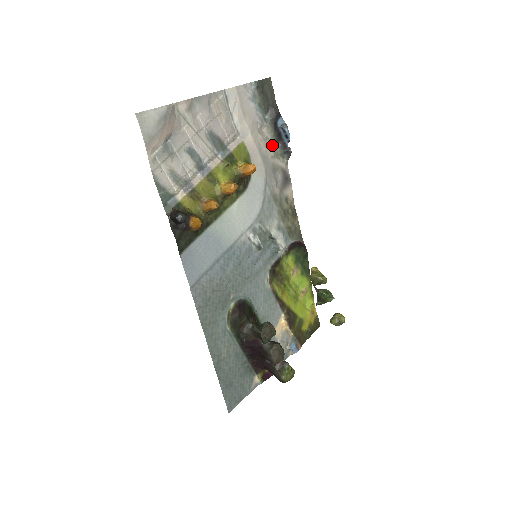
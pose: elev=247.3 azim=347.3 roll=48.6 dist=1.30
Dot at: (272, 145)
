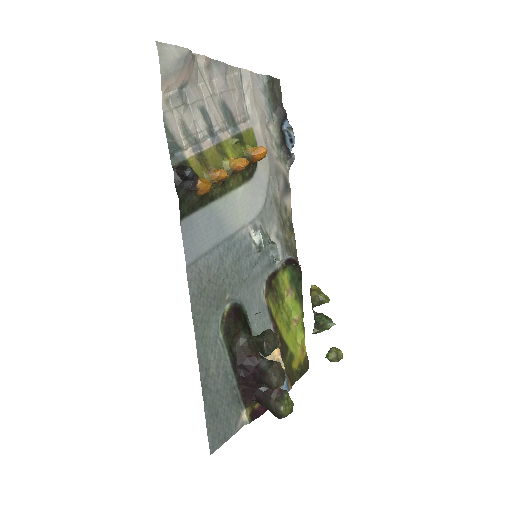
Dot at: (276, 146)
